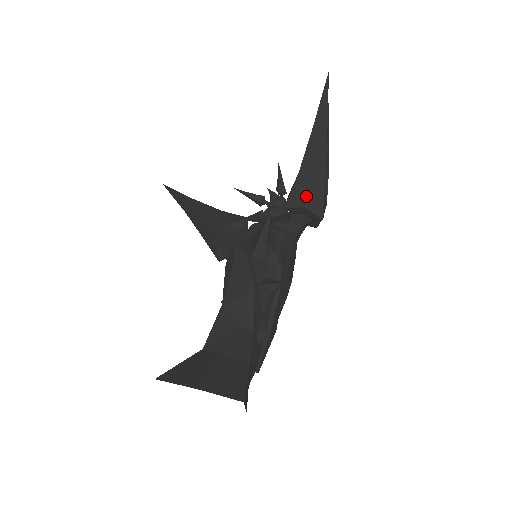
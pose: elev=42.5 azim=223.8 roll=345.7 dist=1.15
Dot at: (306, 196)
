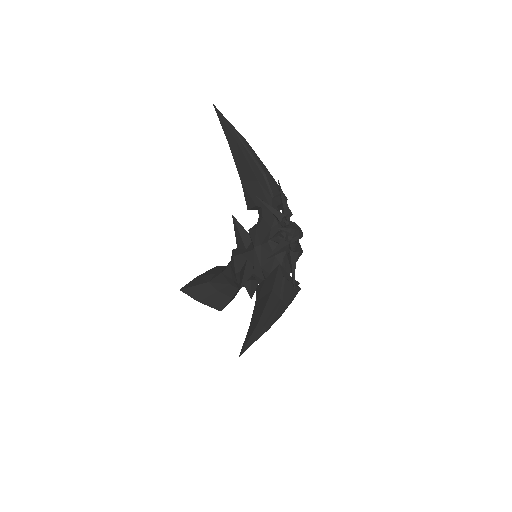
Dot at: occluded
